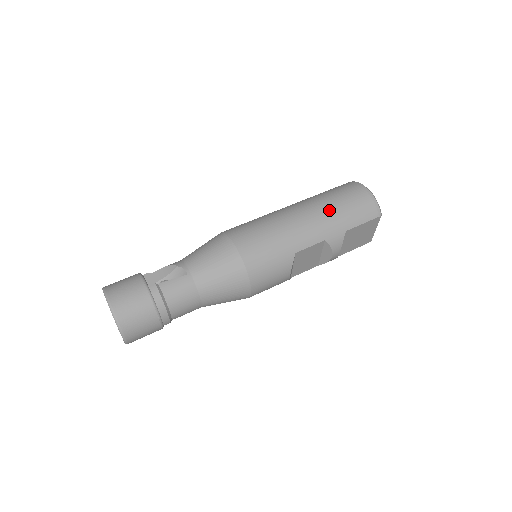
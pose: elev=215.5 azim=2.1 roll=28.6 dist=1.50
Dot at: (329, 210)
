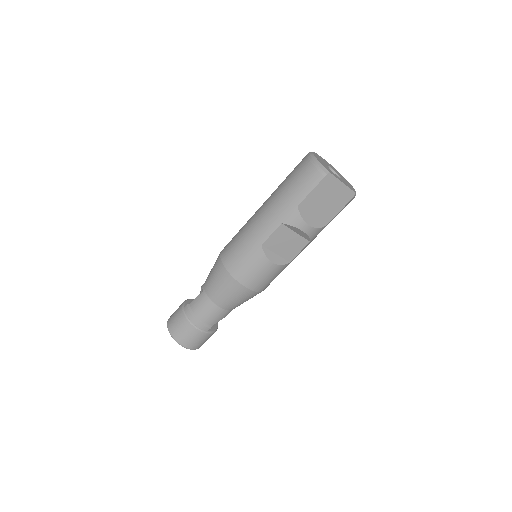
Dot at: (279, 195)
